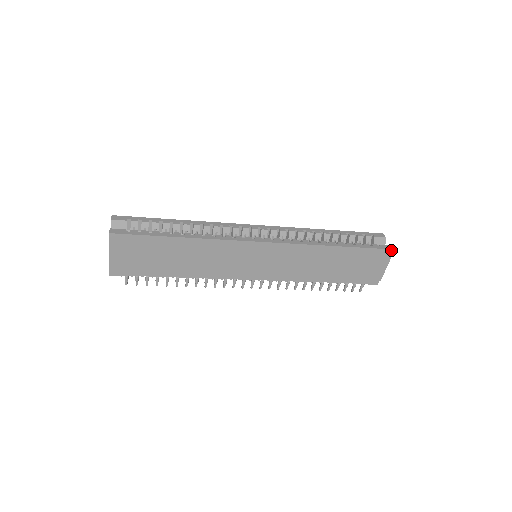
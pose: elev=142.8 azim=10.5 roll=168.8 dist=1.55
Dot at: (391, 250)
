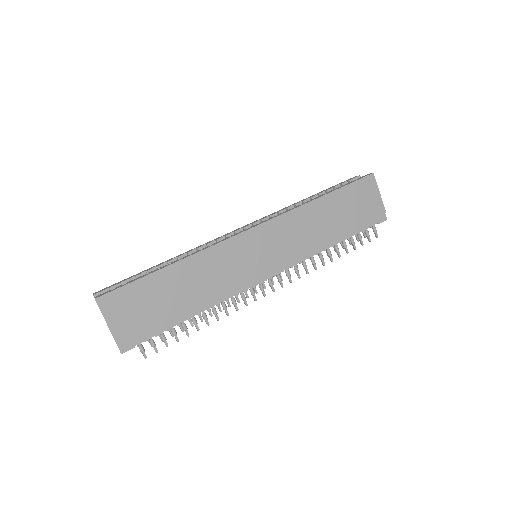
Dot at: (371, 175)
